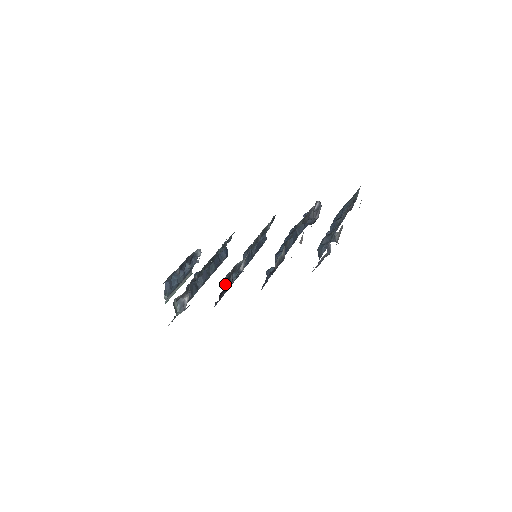
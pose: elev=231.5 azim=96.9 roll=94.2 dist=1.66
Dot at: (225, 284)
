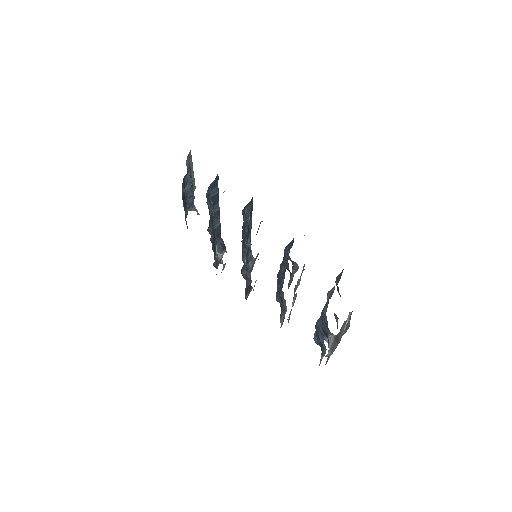
Dot at: occluded
